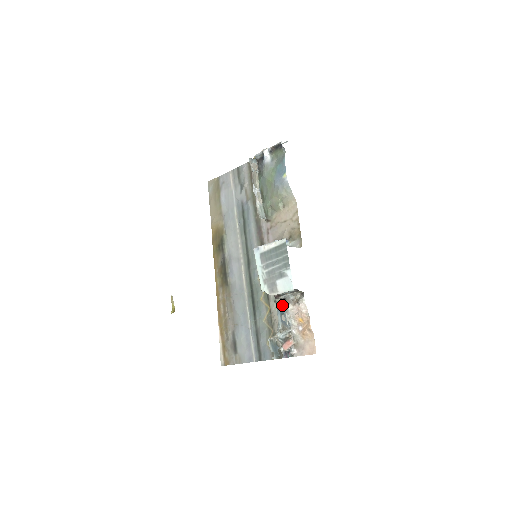
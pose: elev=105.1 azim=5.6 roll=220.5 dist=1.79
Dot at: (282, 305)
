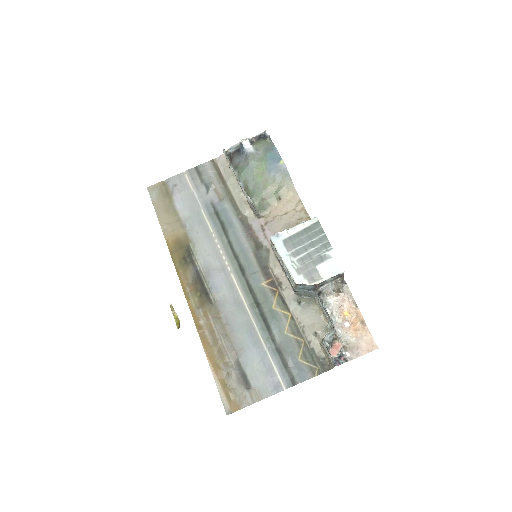
Dot at: occluded
